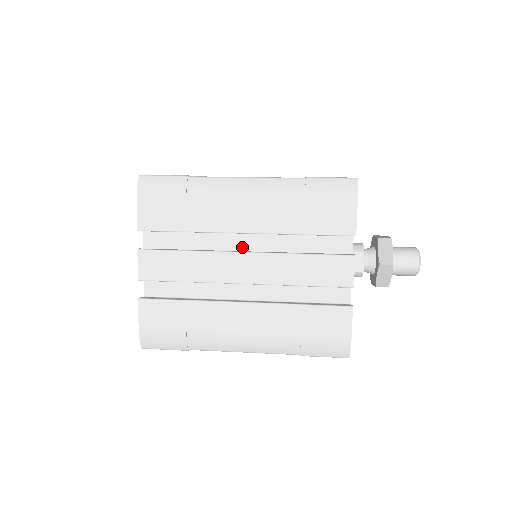
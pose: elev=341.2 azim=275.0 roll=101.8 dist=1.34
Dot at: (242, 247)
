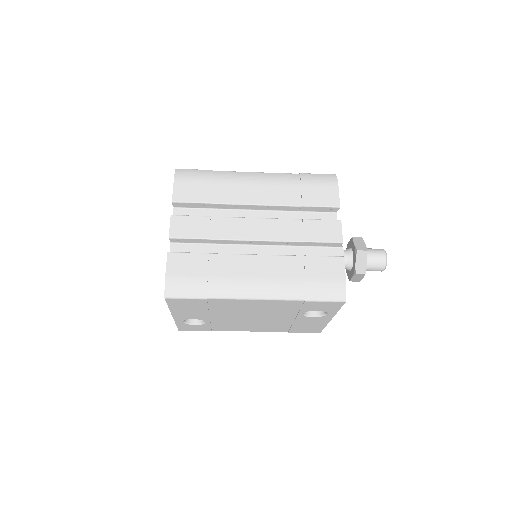
Dot at: occluded
